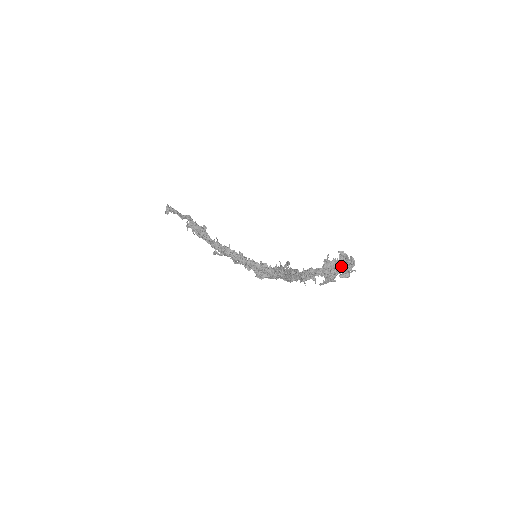
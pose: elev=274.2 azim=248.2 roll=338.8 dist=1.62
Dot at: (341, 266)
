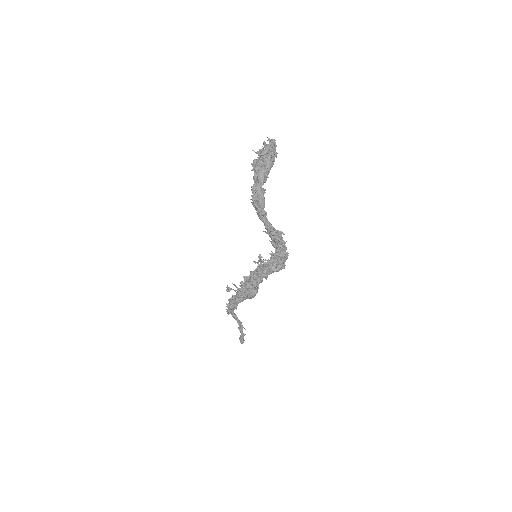
Dot at: (262, 151)
